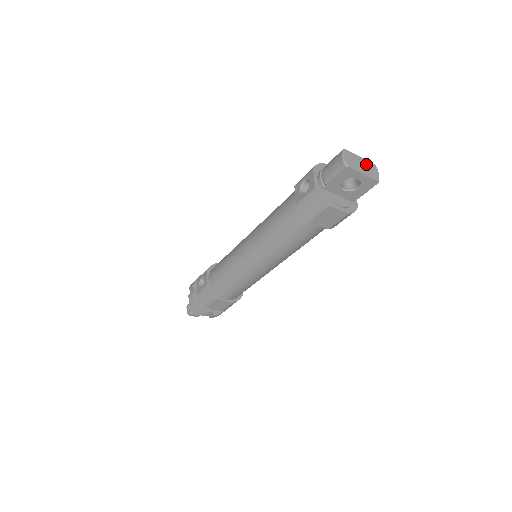
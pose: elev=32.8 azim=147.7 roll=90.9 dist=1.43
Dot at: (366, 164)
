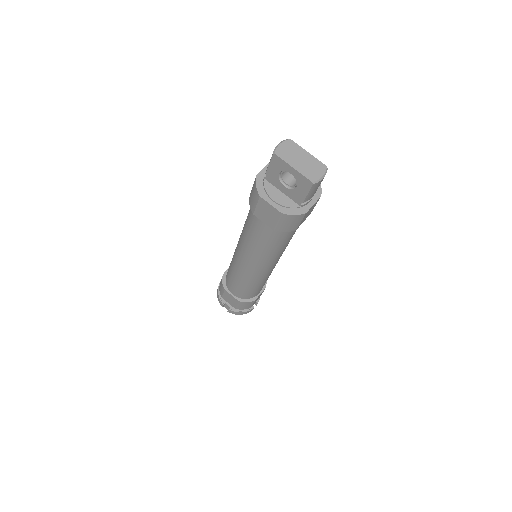
Dot at: (310, 161)
